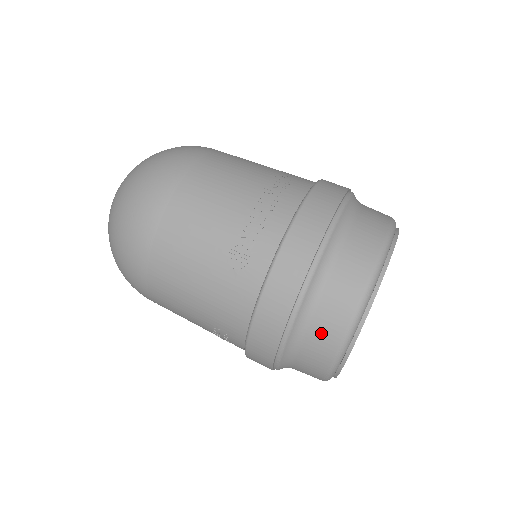
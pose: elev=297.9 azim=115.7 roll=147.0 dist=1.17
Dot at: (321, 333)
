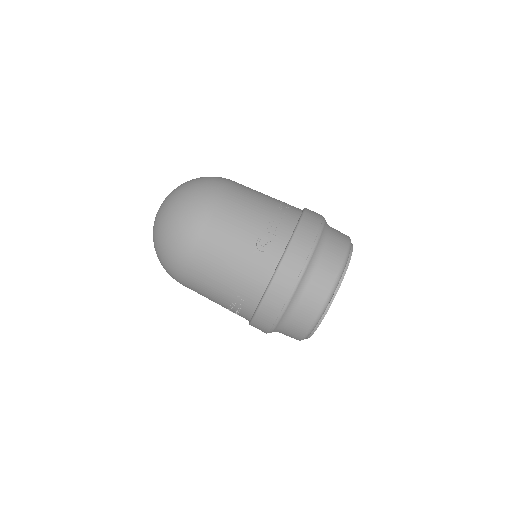
Dot at: (313, 295)
